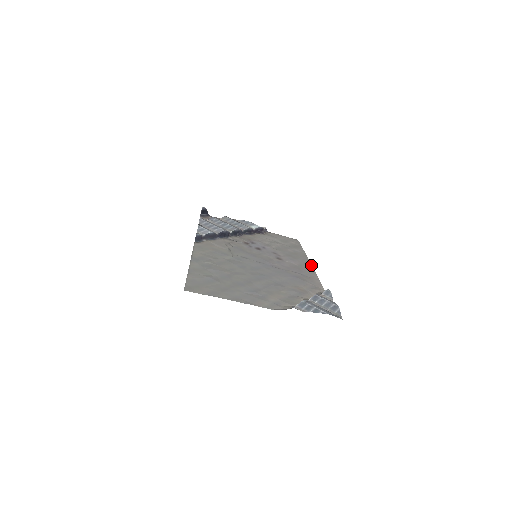
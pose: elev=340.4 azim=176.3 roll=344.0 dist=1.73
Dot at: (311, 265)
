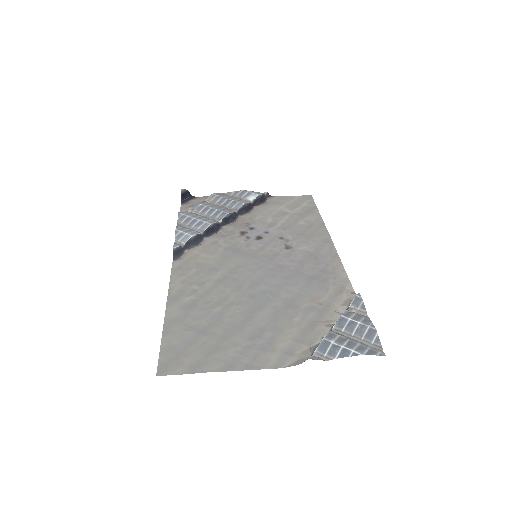
Dot at: (331, 243)
